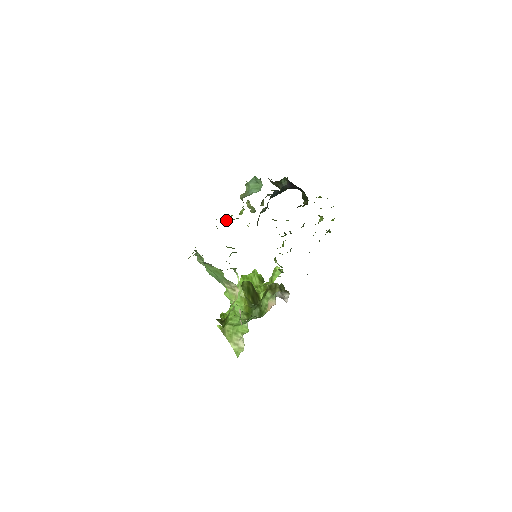
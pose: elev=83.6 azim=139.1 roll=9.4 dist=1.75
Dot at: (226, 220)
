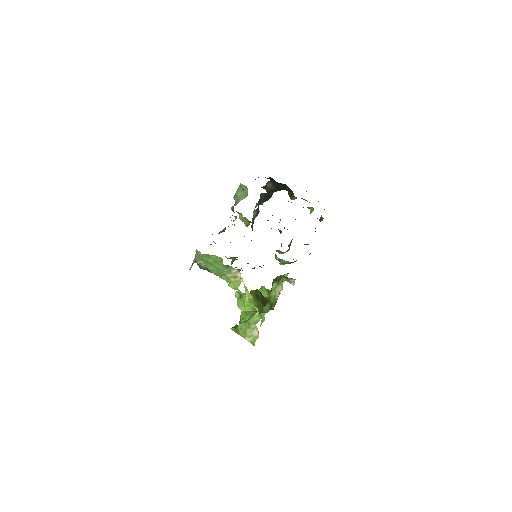
Dot at: (221, 232)
